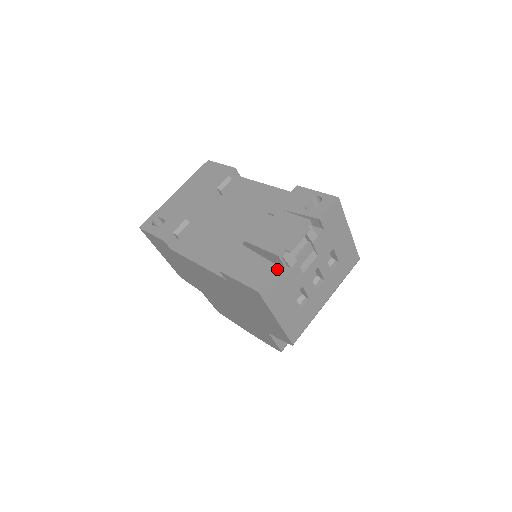
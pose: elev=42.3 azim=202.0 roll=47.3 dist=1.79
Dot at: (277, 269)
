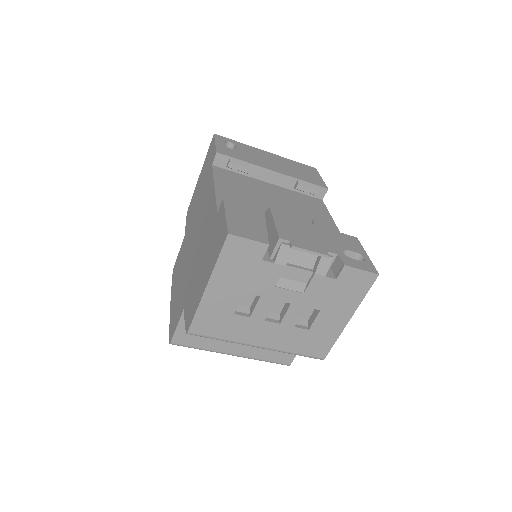
Dot at: (265, 243)
